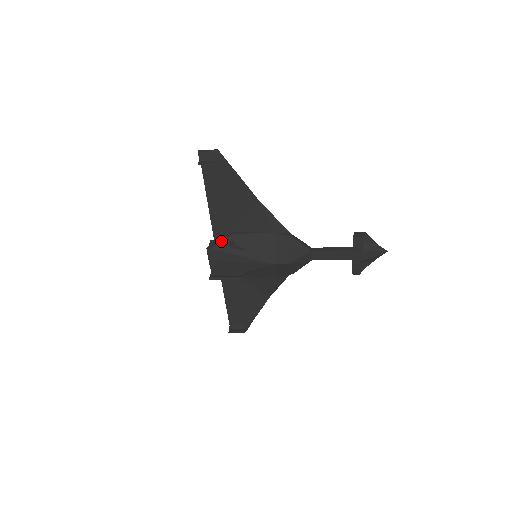
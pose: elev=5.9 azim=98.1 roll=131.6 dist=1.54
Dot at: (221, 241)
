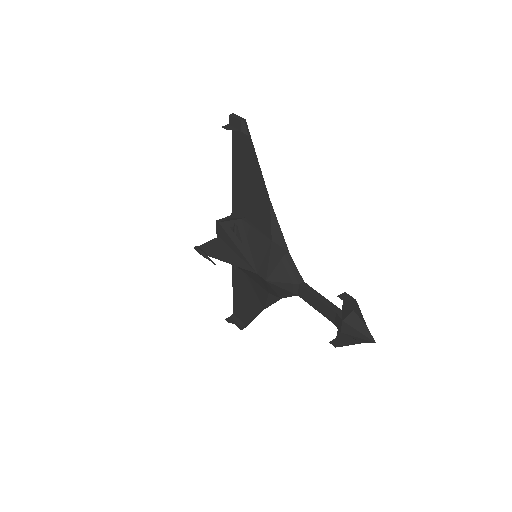
Dot at: (229, 220)
